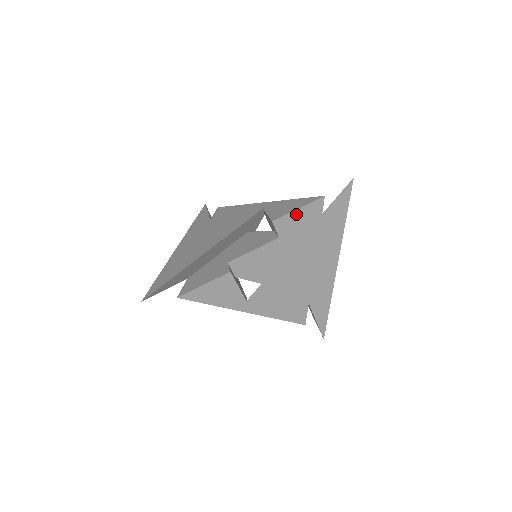
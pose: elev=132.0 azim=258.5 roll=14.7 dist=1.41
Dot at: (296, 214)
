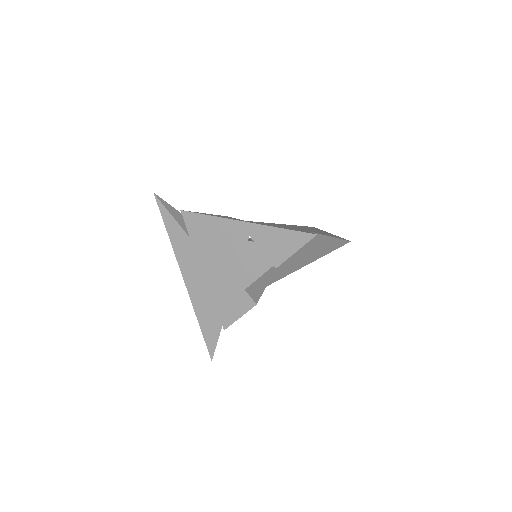
Dot at: (294, 252)
